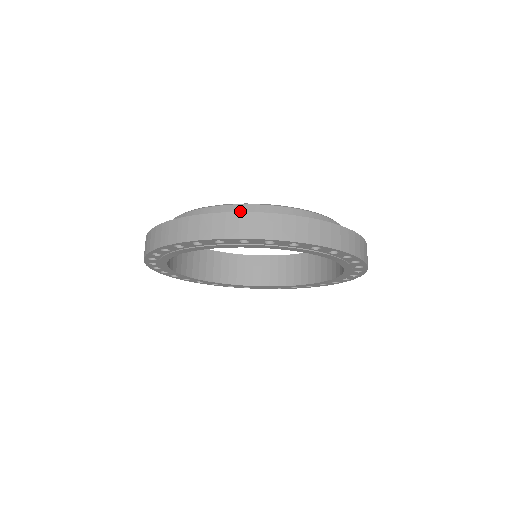
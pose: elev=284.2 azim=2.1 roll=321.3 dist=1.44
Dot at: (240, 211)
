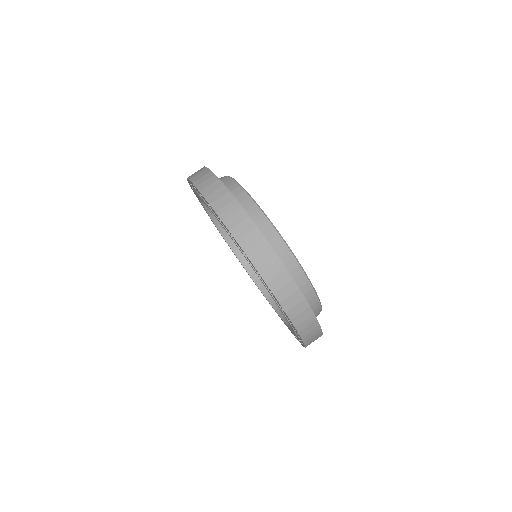
Dot at: (237, 191)
